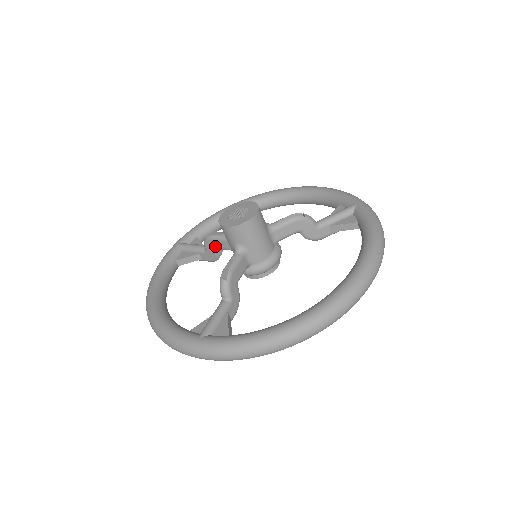
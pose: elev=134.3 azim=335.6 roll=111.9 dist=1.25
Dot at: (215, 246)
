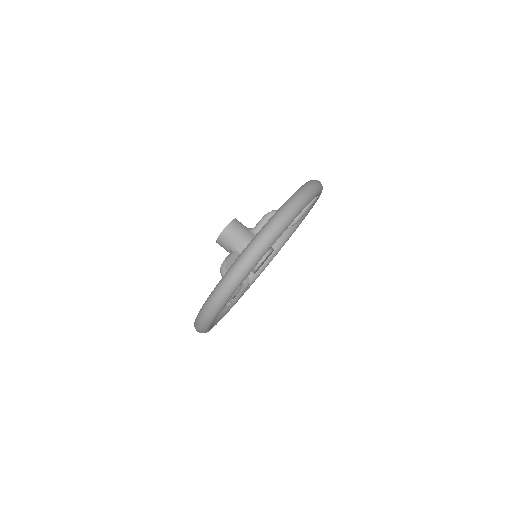
Dot at: occluded
